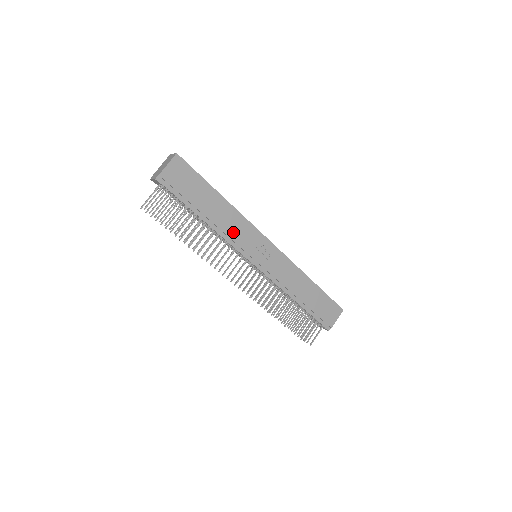
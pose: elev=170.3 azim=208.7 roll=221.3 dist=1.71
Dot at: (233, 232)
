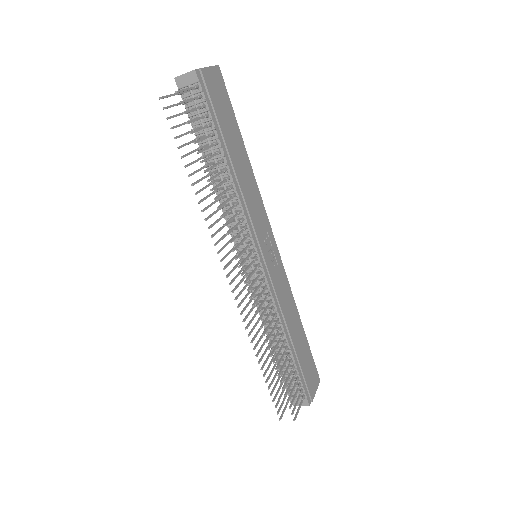
Dot at: (250, 201)
